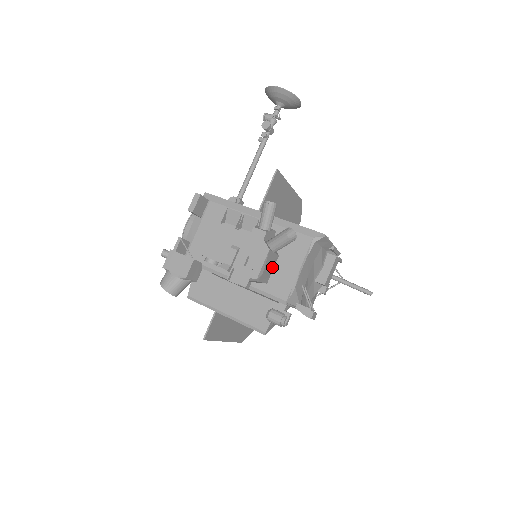
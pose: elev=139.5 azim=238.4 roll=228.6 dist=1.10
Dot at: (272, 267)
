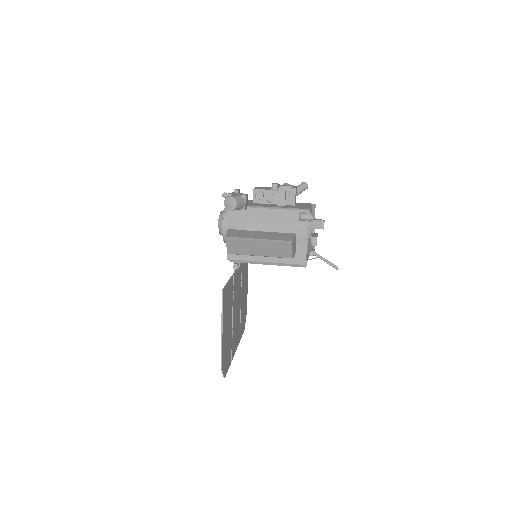
Dot at: (295, 202)
